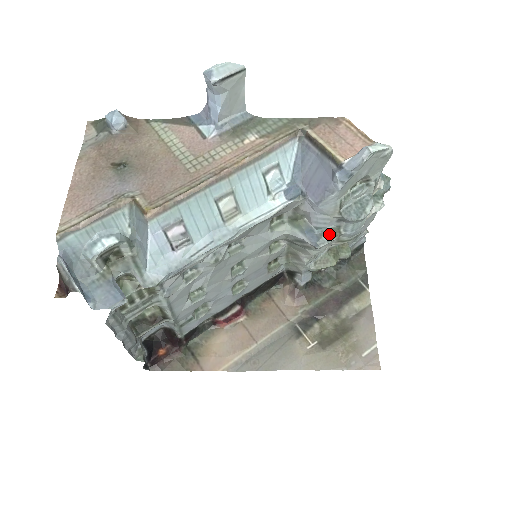
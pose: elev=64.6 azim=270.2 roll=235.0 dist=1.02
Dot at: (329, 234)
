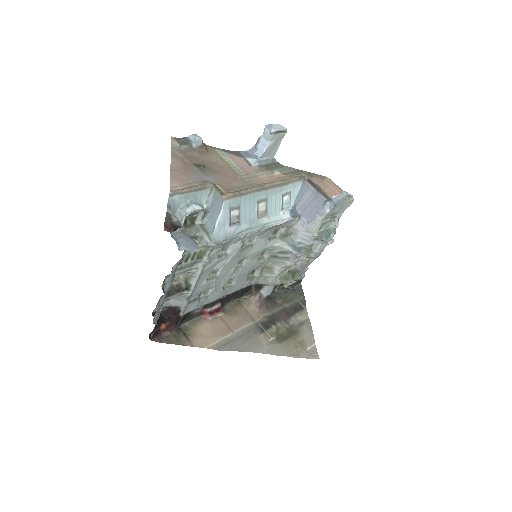
Dot at: (306, 249)
